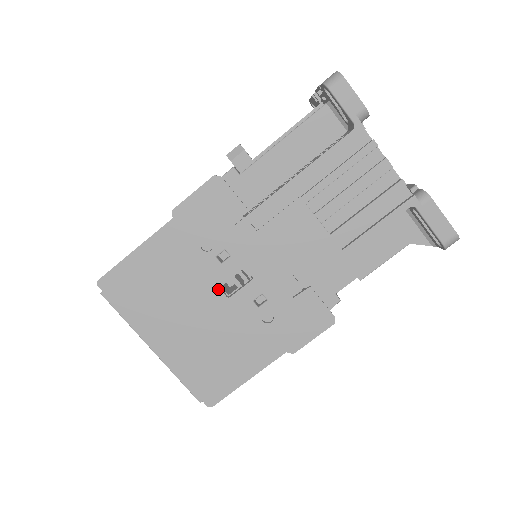
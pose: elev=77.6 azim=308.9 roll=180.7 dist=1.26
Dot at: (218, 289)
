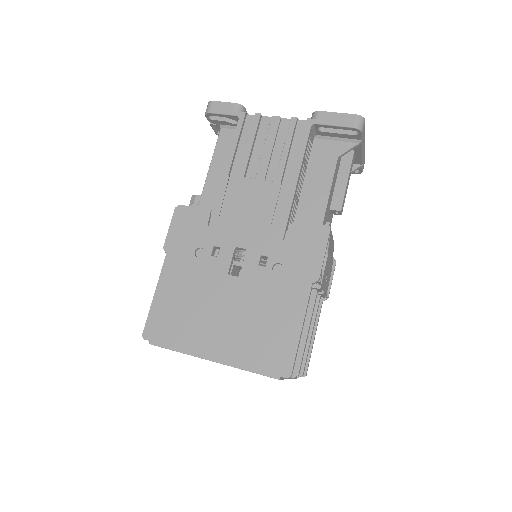
Dot at: (228, 276)
